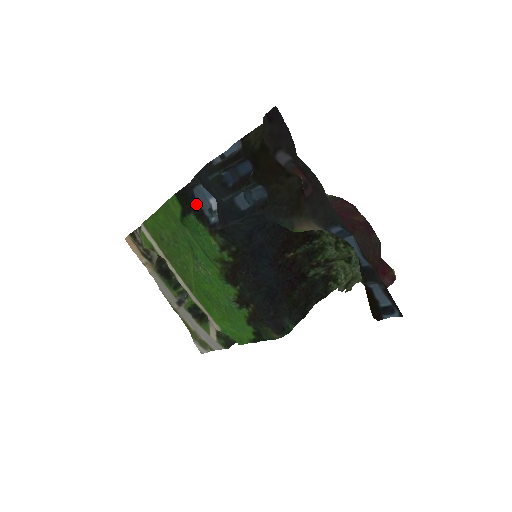
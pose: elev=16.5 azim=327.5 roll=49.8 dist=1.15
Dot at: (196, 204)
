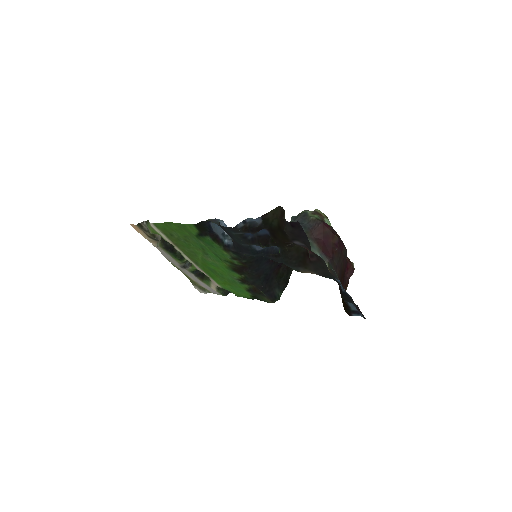
Dot at: (213, 232)
